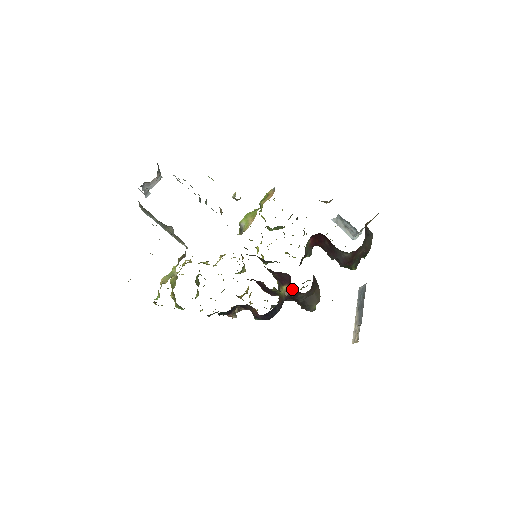
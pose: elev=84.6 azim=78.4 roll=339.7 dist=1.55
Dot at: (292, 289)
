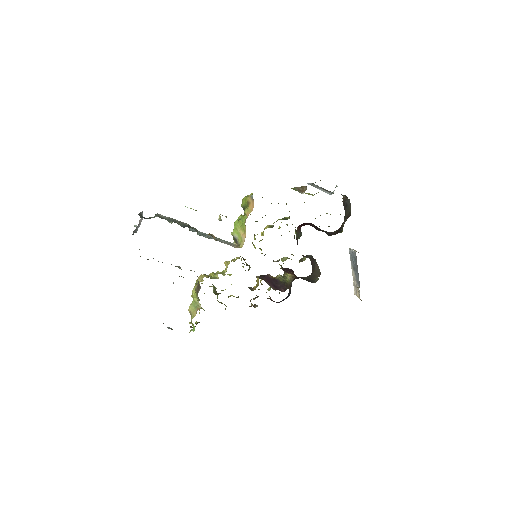
Dot at: (296, 276)
